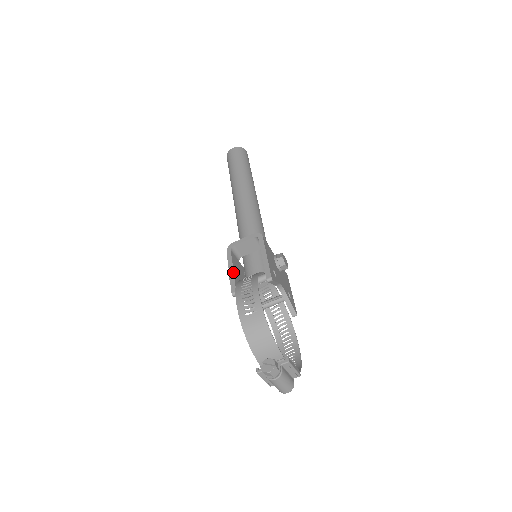
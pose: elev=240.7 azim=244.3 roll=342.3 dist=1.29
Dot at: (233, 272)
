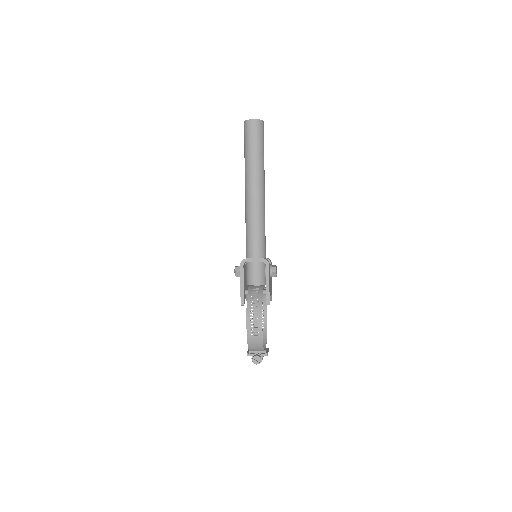
Dot at: (243, 287)
